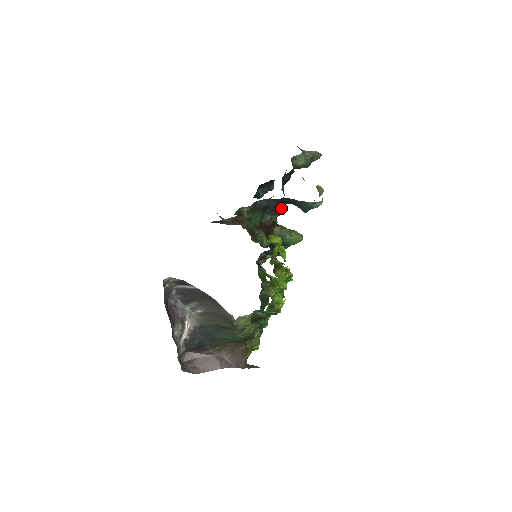
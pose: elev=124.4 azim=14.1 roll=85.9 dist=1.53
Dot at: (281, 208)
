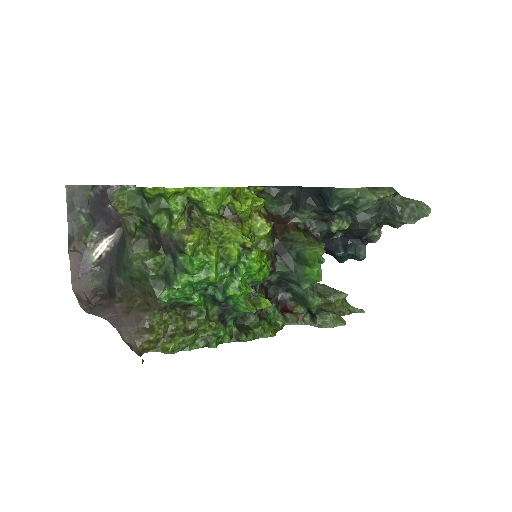
Dot at: (310, 207)
